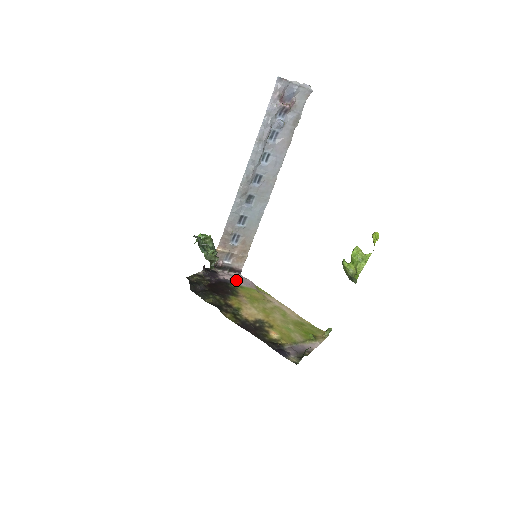
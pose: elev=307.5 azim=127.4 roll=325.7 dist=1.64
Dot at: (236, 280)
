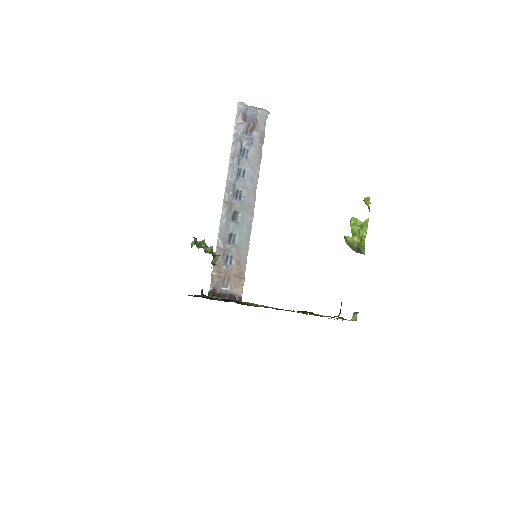
Dot at: occluded
